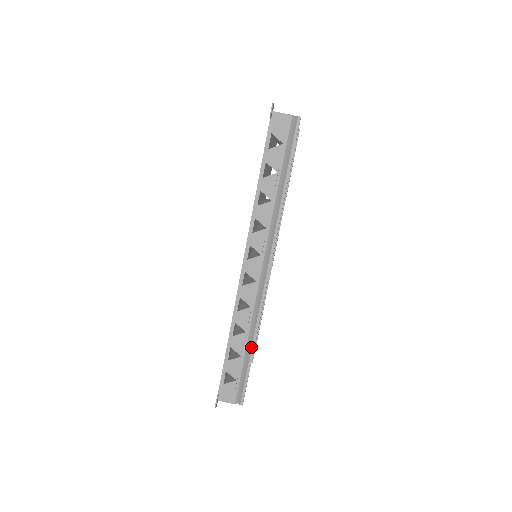
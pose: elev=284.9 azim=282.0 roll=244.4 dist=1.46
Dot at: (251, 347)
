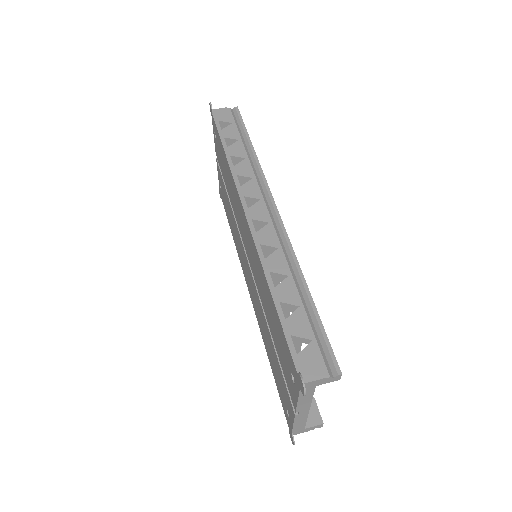
Dot at: (305, 291)
